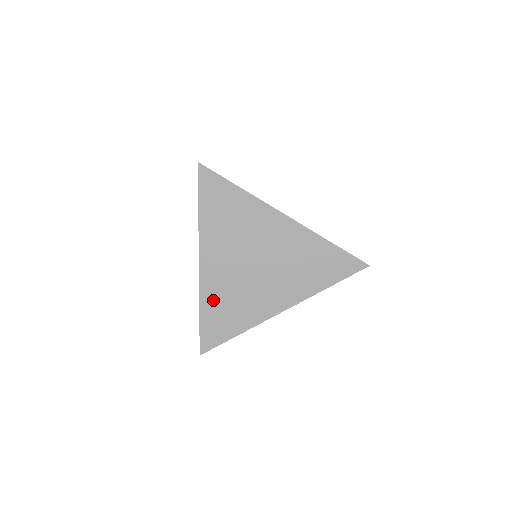
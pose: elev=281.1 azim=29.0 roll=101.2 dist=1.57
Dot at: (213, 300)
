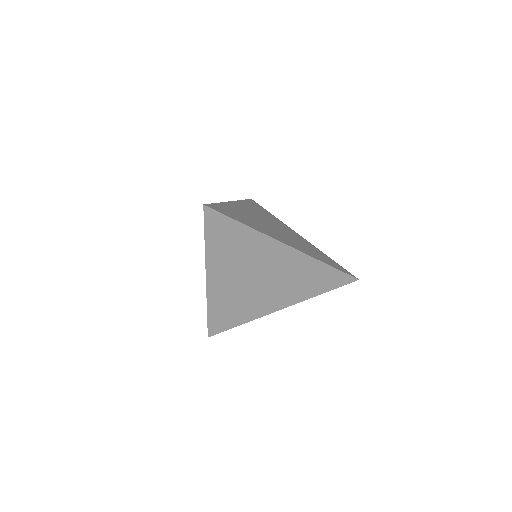
Dot at: (219, 304)
